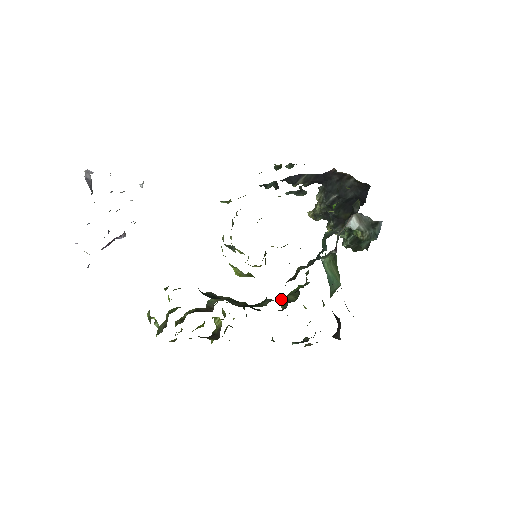
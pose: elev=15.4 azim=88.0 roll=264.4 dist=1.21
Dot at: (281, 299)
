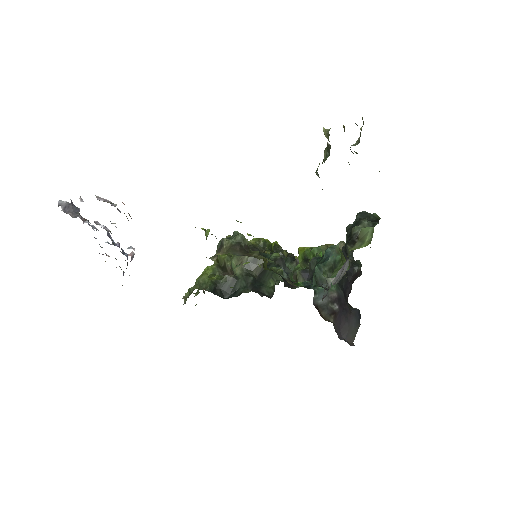
Dot at: (298, 252)
